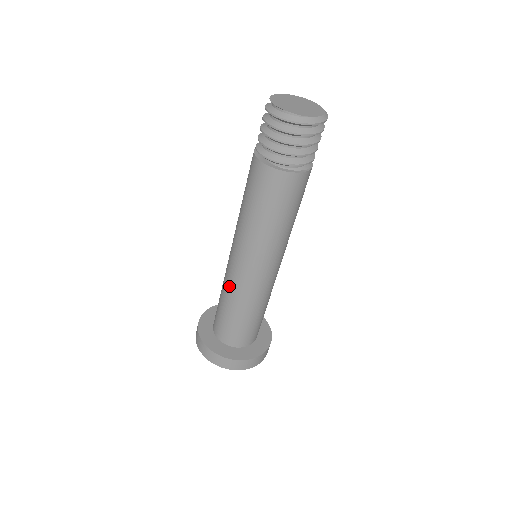
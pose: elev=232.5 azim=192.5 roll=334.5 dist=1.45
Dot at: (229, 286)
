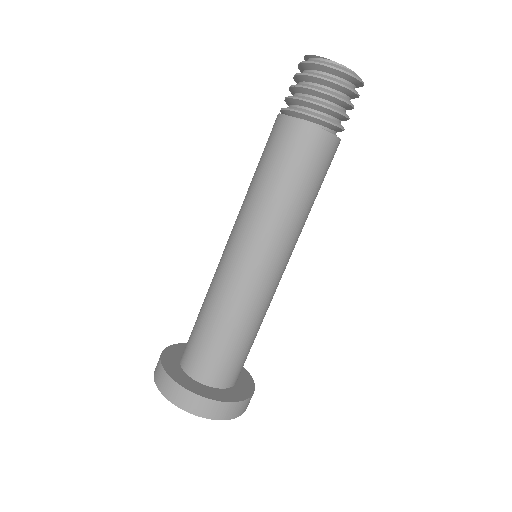
Dot at: (222, 291)
